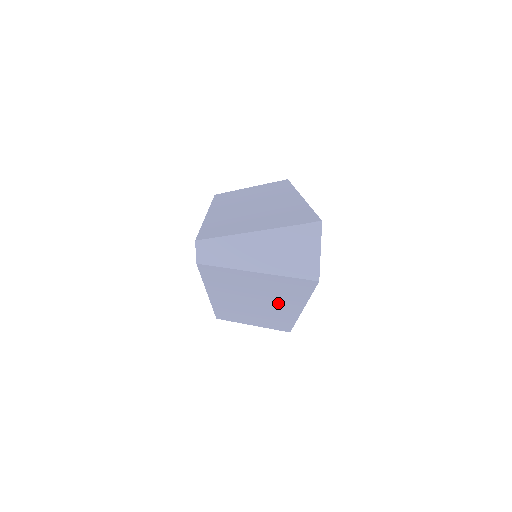
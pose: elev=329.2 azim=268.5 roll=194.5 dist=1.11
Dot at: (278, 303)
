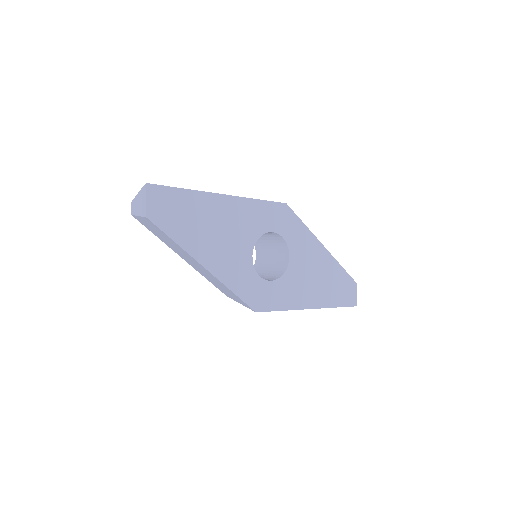
Dot at: (187, 255)
